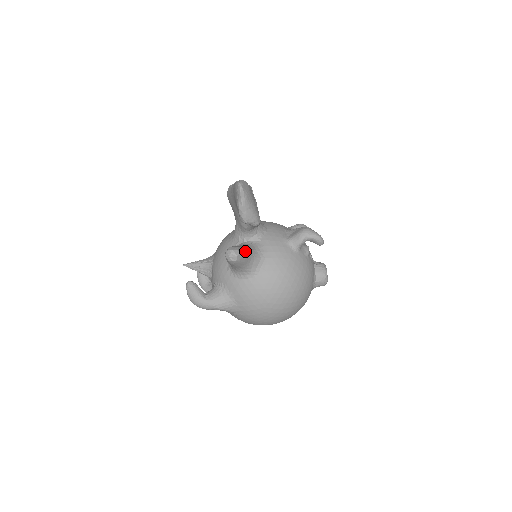
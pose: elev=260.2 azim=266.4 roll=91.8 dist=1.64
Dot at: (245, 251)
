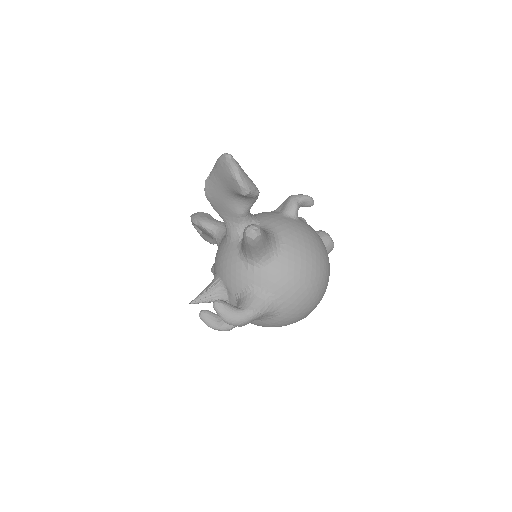
Dot at: occluded
